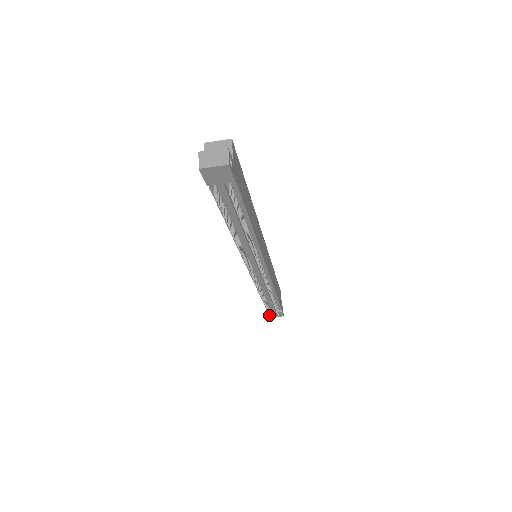
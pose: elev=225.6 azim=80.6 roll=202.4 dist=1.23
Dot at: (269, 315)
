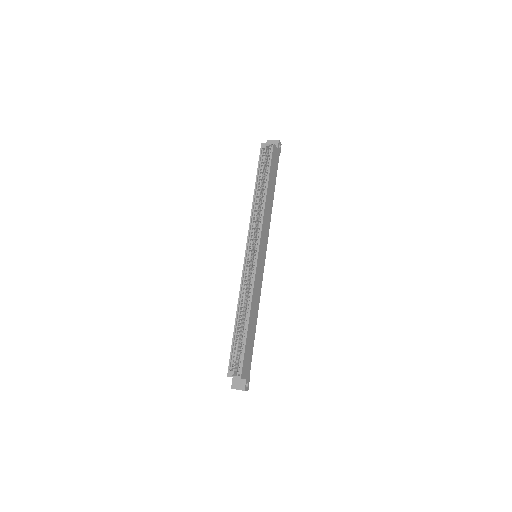
Dot at: occluded
